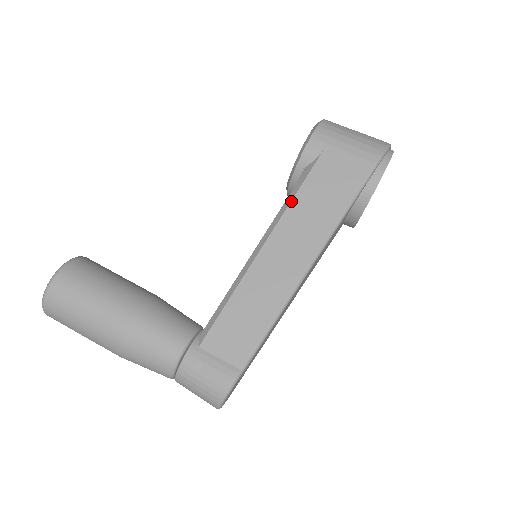
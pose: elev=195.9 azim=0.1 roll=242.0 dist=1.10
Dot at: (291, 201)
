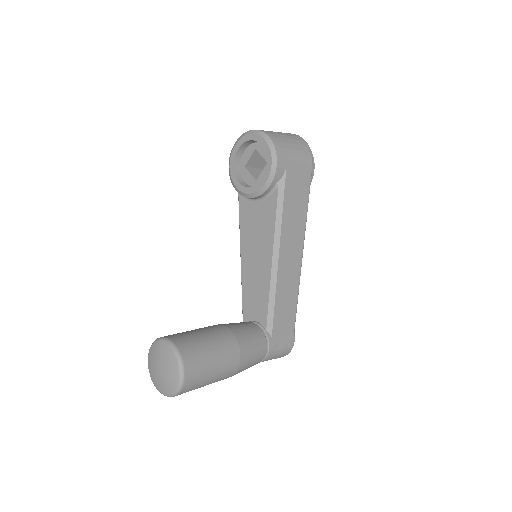
Dot at: (282, 215)
